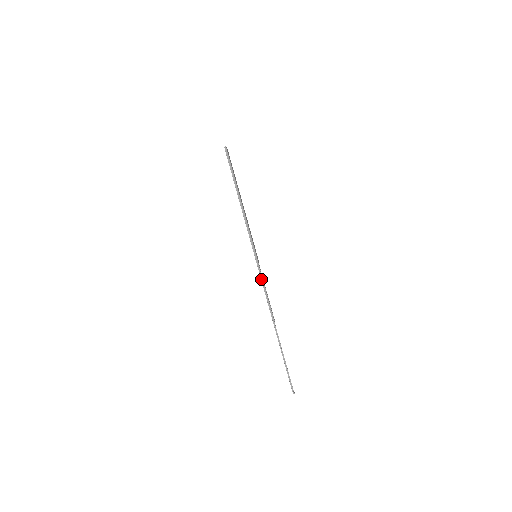
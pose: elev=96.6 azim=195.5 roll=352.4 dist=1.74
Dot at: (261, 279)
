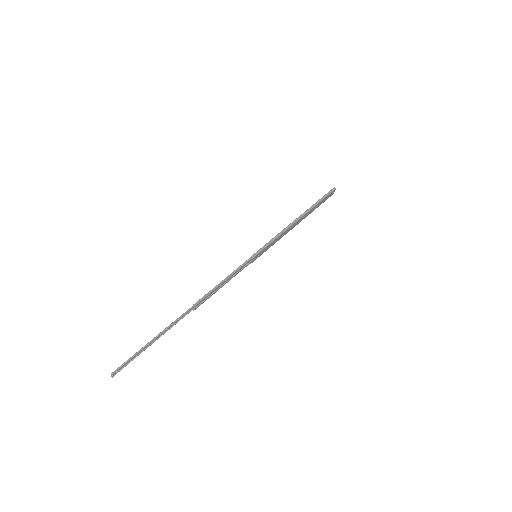
Dot at: (236, 269)
